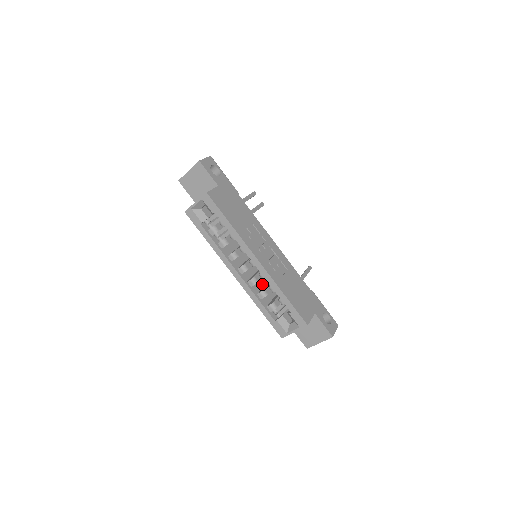
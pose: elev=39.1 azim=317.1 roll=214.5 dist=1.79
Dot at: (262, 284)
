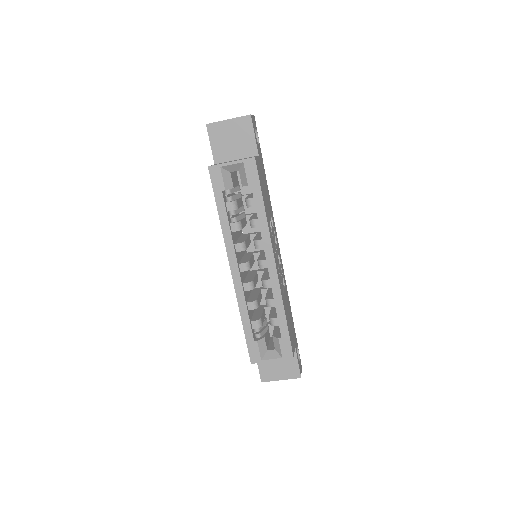
Dot at: (249, 291)
